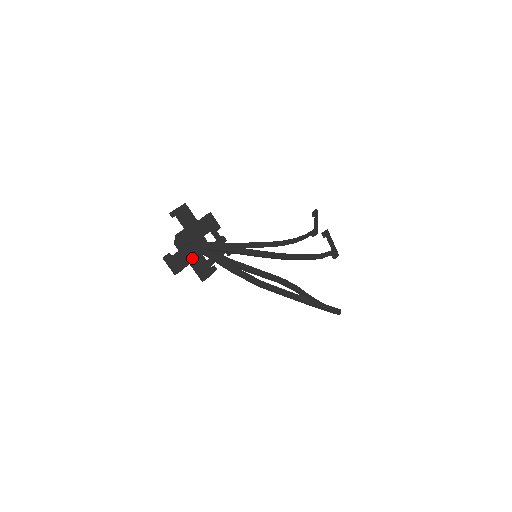
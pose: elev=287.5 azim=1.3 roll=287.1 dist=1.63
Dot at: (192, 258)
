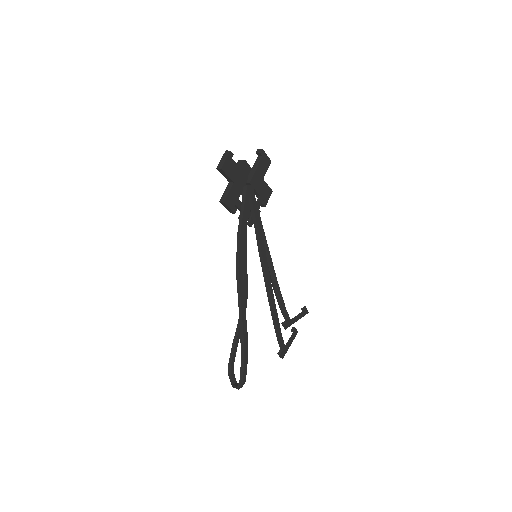
Dot at: (236, 181)
